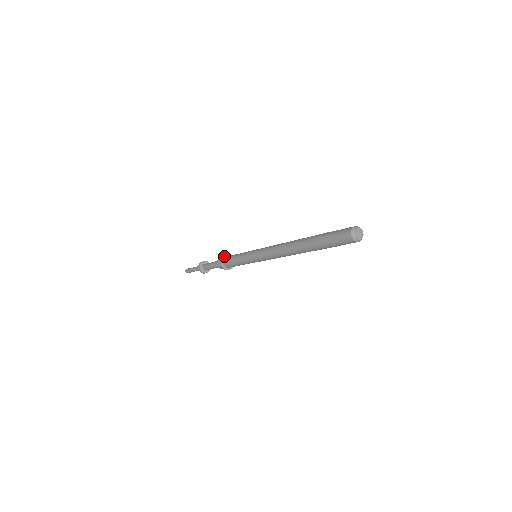
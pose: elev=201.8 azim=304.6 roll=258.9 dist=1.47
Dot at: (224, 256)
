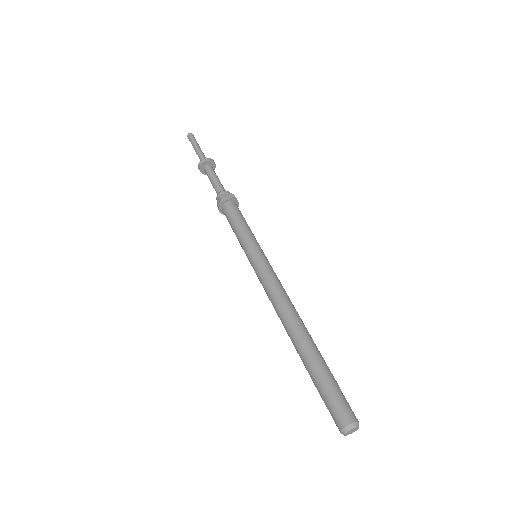
Dot at: (224, 202)
